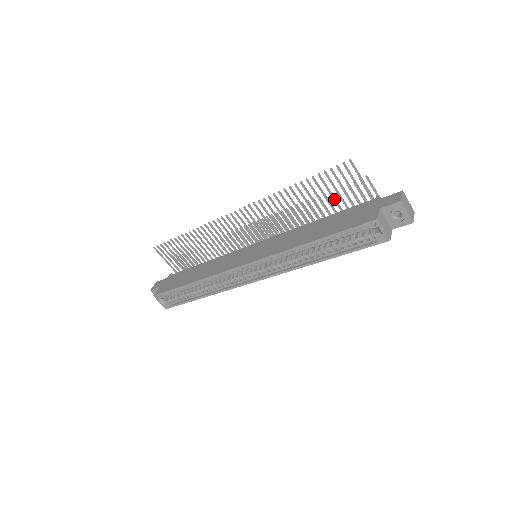
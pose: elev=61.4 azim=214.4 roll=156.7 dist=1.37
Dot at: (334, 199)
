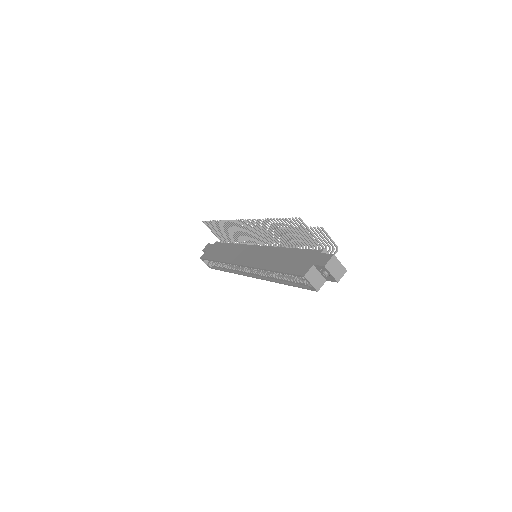
Dot at: (298, 238)
